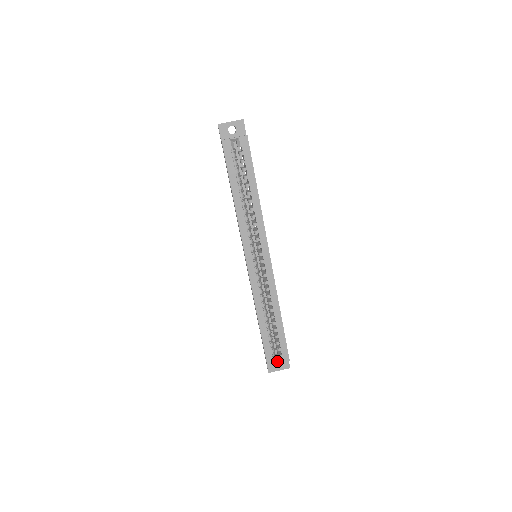
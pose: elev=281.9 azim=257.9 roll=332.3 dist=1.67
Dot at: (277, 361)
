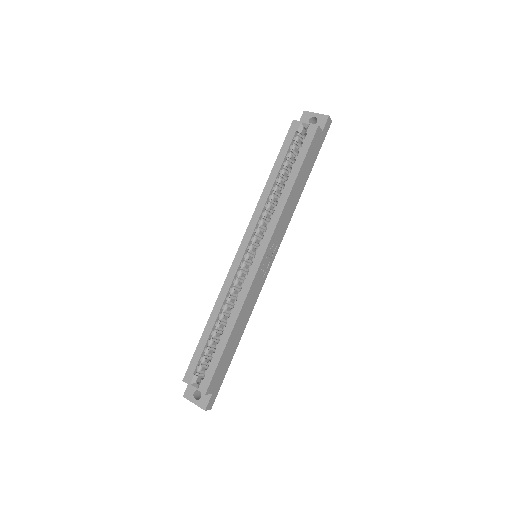
Dot at: (195, 384)
